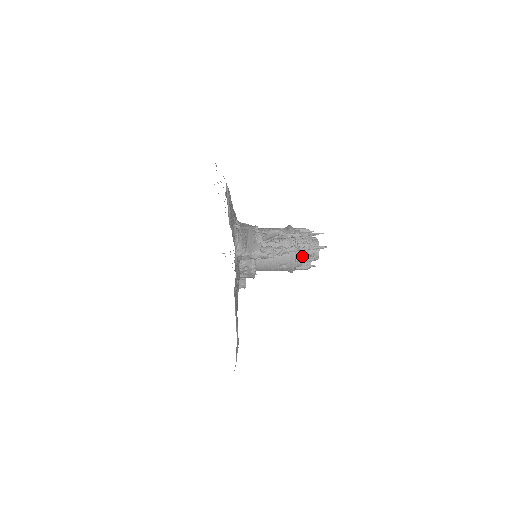
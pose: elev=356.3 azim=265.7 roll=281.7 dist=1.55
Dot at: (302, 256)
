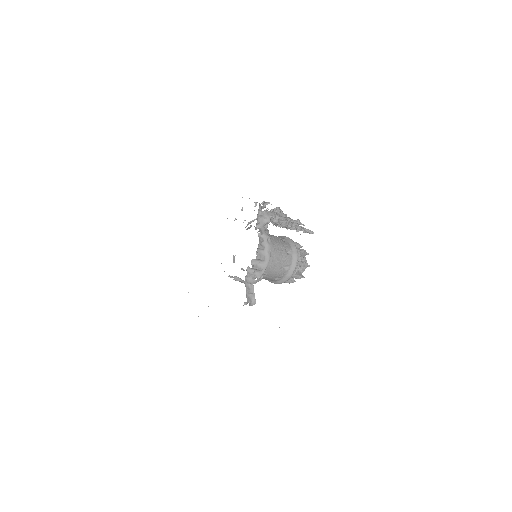
Dot at: occluded
